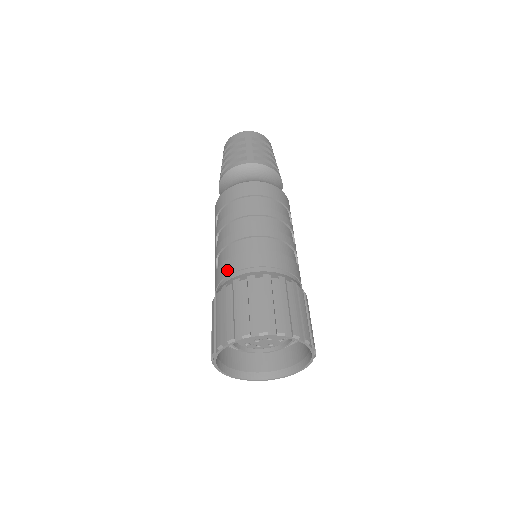
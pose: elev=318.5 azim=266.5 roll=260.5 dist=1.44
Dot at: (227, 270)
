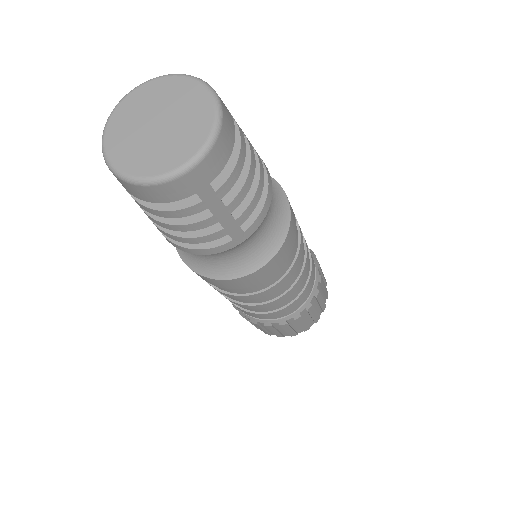
Dot at: occluded
